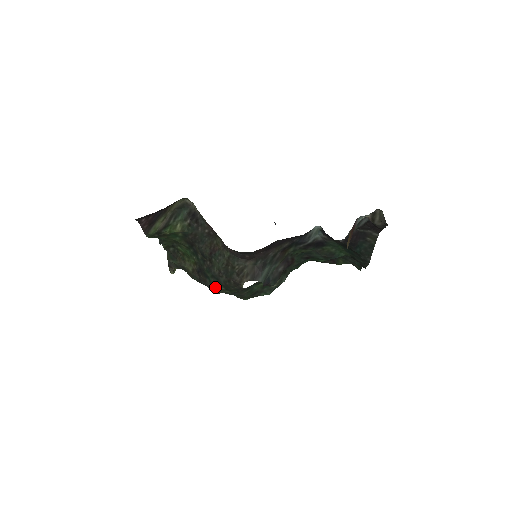
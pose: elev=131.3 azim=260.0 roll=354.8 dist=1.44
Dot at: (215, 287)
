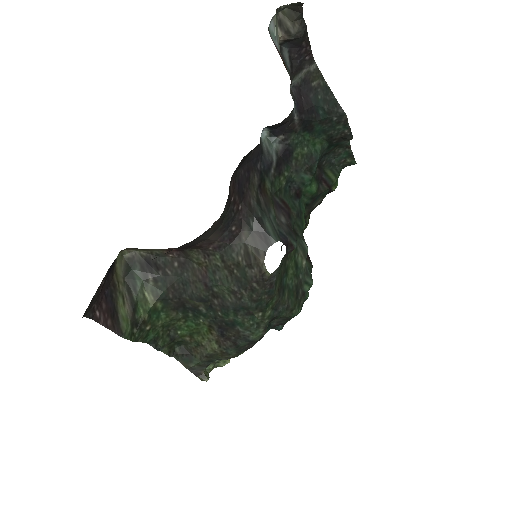
Dot at: (252, 325)
